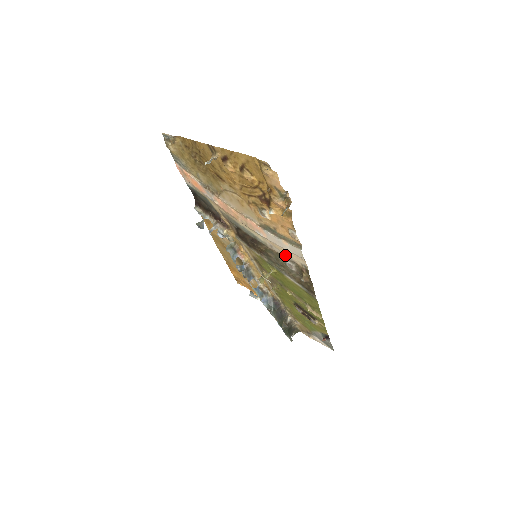
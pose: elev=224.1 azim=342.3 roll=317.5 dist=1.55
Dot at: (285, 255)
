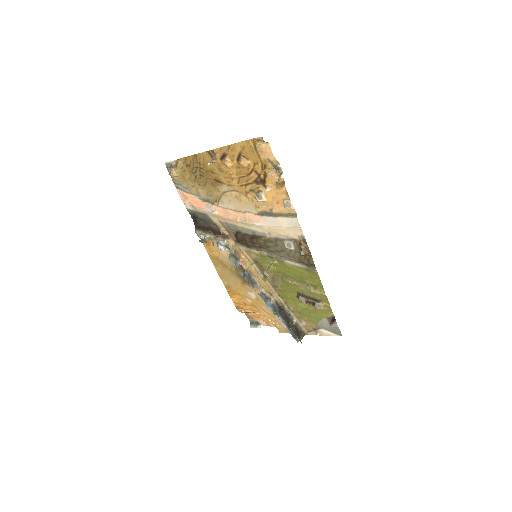
Dot at: (283, 236)
